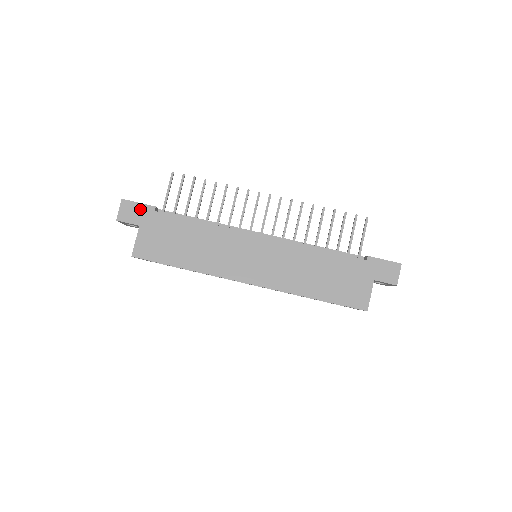
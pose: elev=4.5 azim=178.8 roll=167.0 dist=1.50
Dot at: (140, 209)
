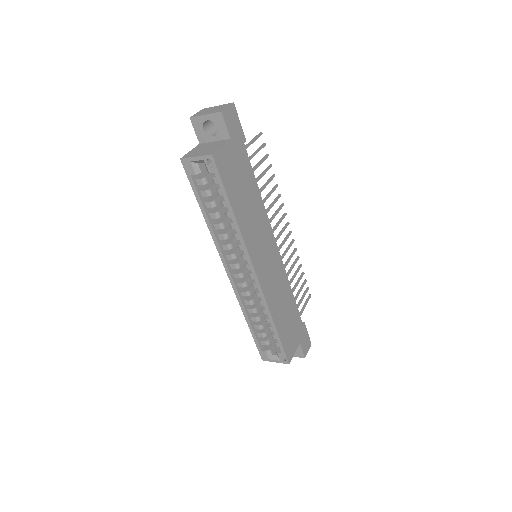
Dot at: (238, 128)
